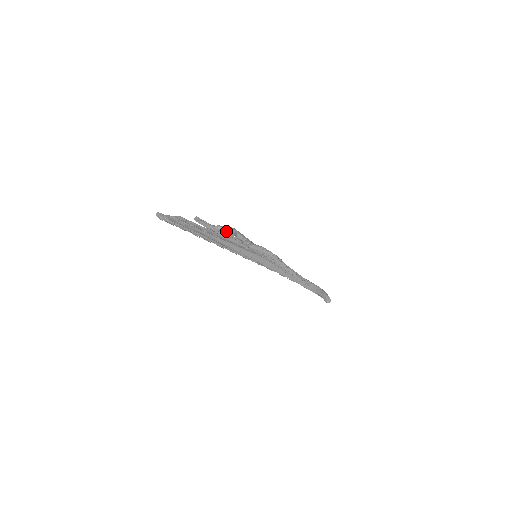
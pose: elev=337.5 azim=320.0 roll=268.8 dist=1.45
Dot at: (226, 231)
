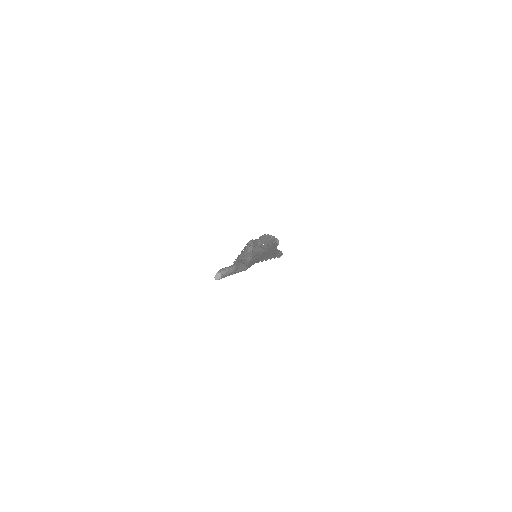
Dot at: (272, 243)
